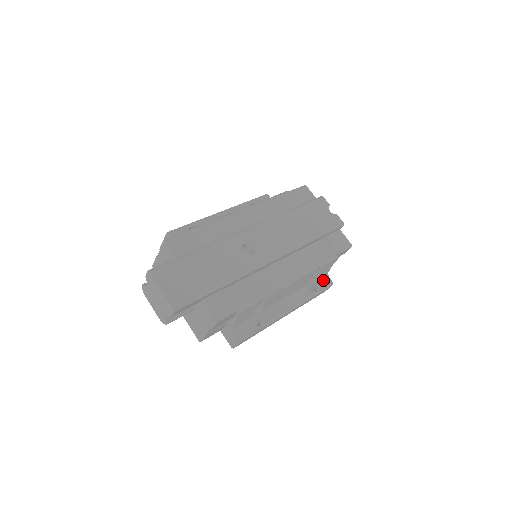
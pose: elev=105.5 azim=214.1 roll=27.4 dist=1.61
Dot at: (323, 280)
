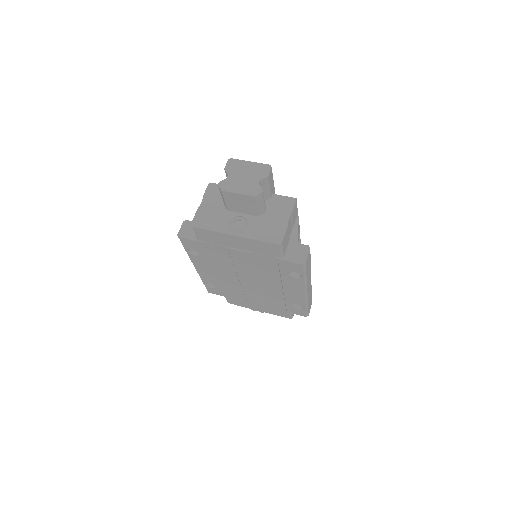
Dot at: occluded
